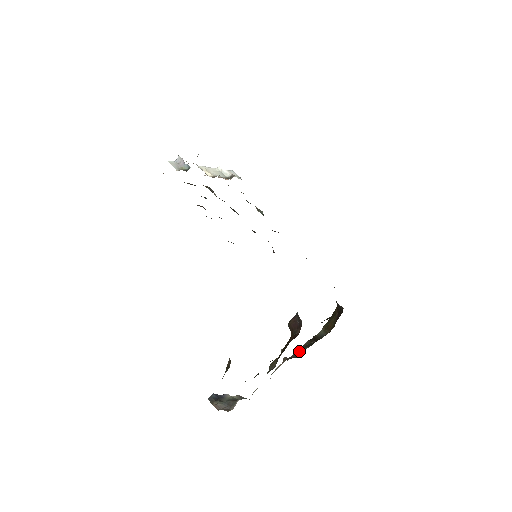
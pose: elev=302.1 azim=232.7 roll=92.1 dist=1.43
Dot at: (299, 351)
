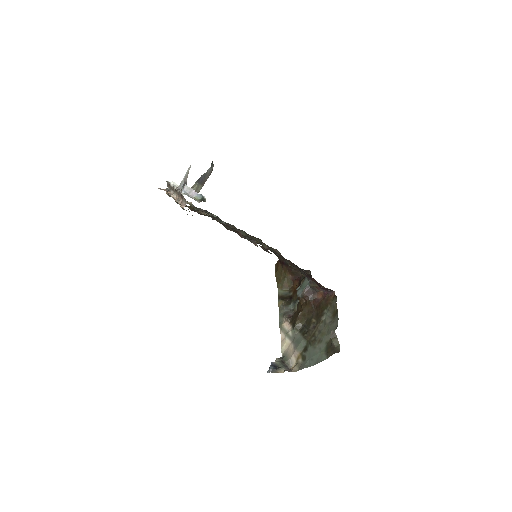
Dot at: (285, 310)
